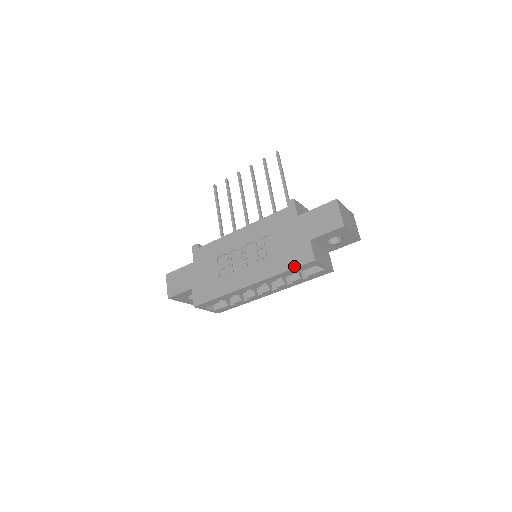
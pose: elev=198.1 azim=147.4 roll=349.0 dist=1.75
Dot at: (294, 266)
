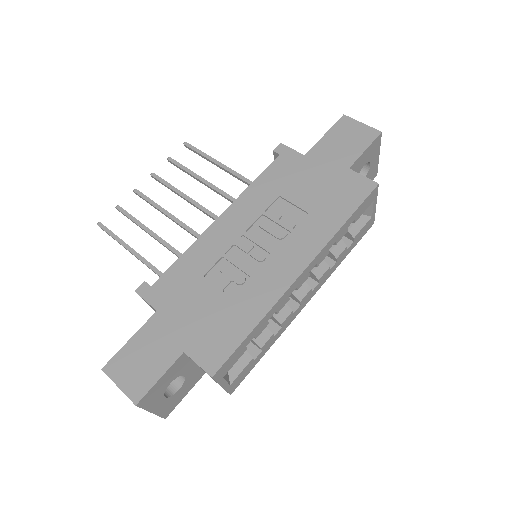
Dot at: (354, 207)
